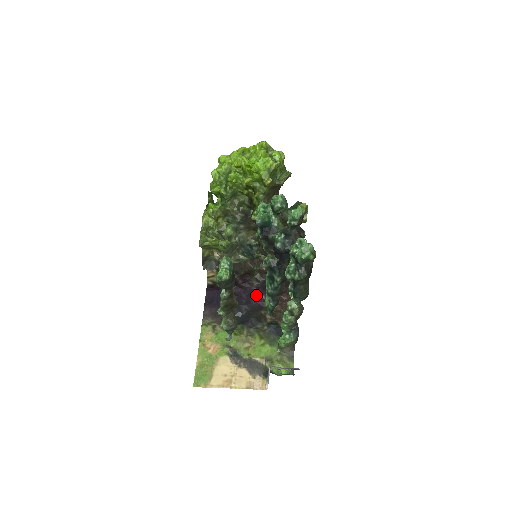
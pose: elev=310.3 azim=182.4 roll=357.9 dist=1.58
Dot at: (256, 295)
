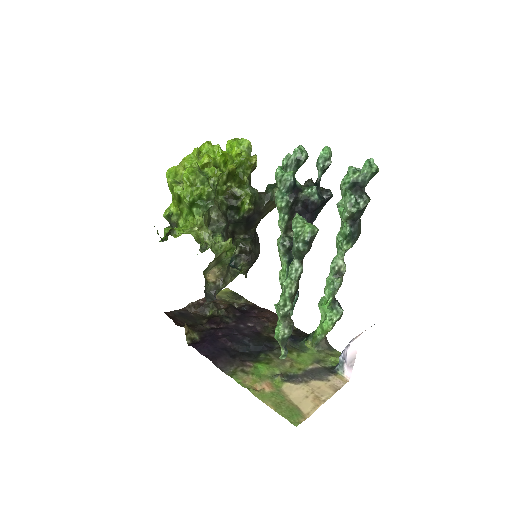
Dot at: (242, 327)
